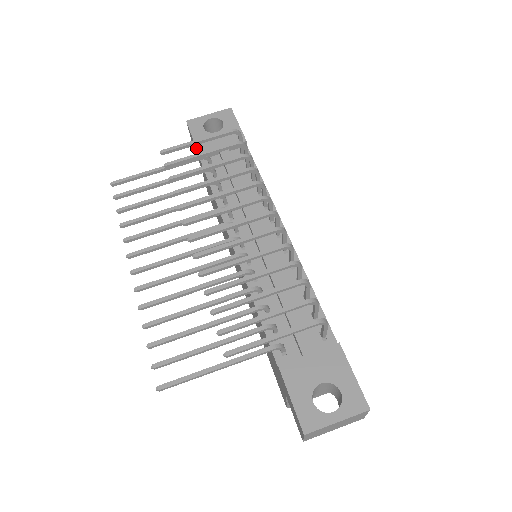
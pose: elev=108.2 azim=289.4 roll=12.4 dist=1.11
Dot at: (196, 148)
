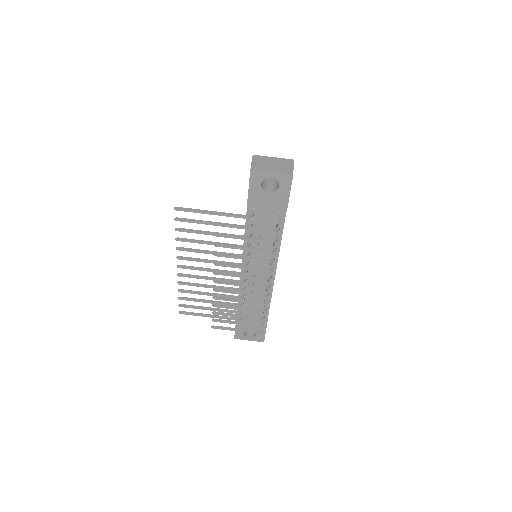
Dot at: (247, 199)
